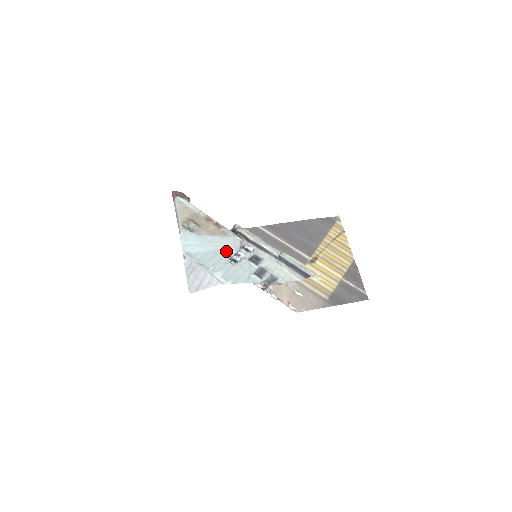
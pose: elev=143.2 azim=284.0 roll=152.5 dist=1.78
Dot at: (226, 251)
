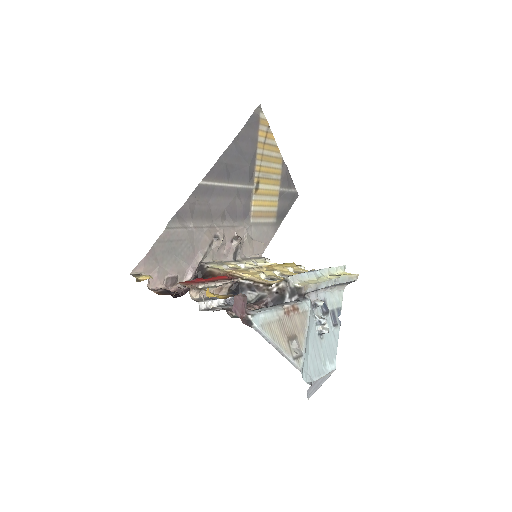
Dot at: (312, 330)
